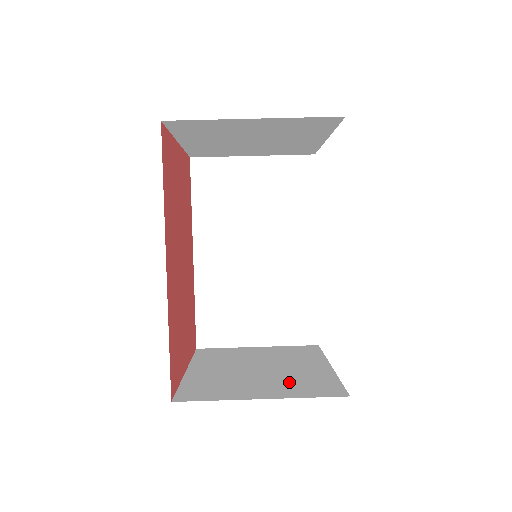
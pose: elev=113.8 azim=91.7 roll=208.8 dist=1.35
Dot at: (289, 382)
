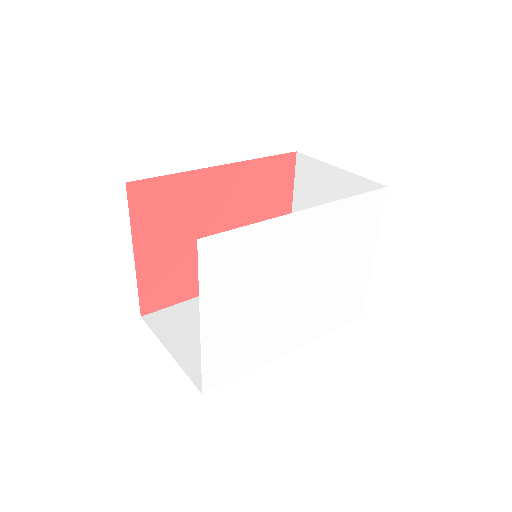
Dot at: occluded
